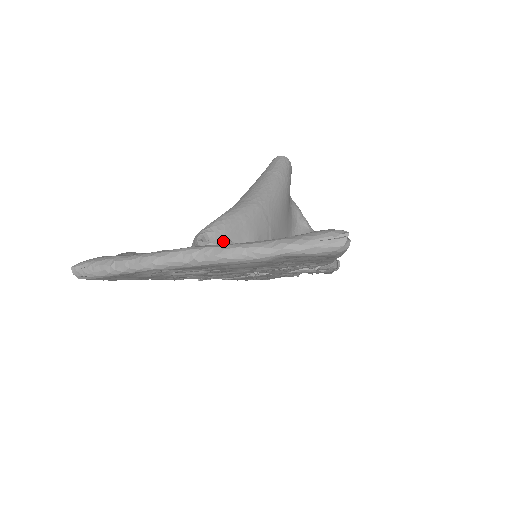
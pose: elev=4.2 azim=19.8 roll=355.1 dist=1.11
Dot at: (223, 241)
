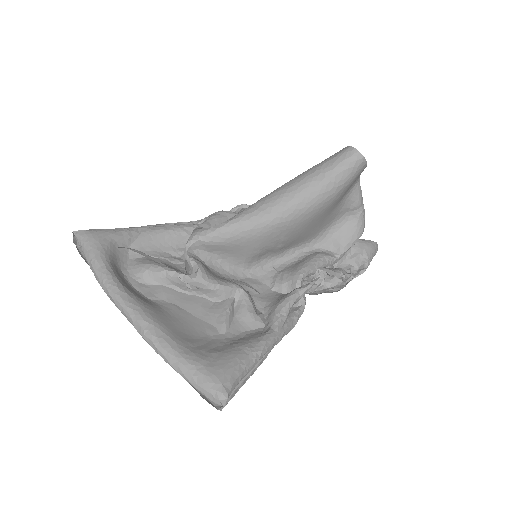
Dot at: (197, 270)
